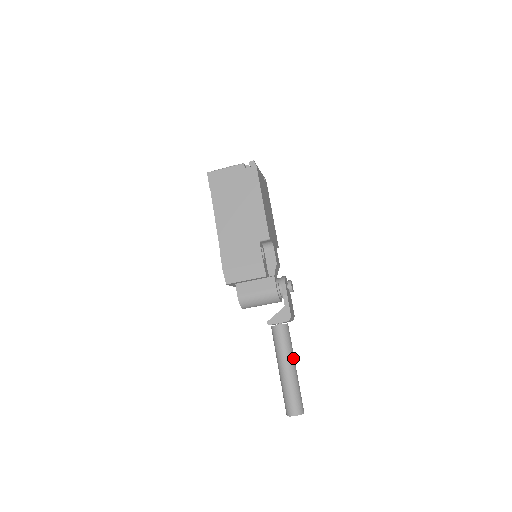
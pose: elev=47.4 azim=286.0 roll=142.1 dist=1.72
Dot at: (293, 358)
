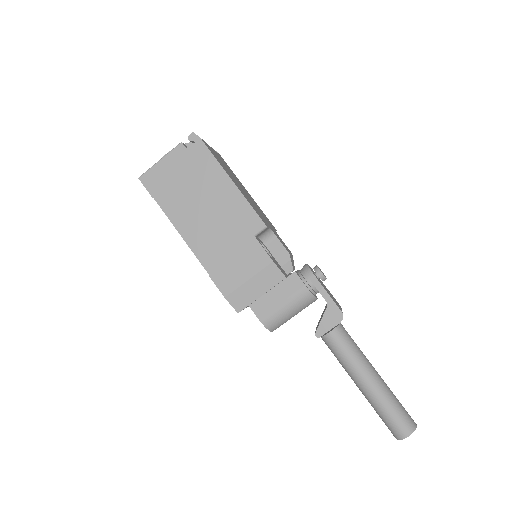
Dot at: (369, 363)
